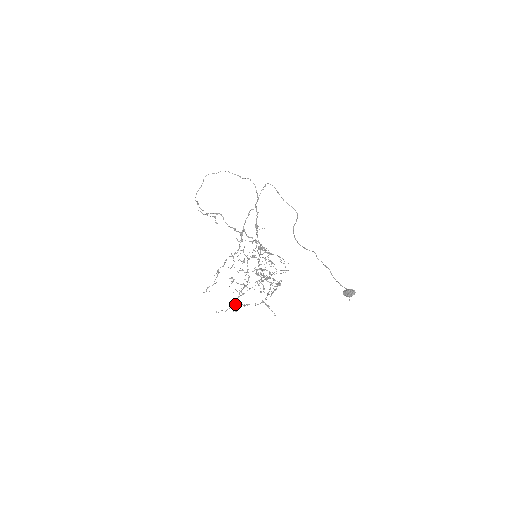
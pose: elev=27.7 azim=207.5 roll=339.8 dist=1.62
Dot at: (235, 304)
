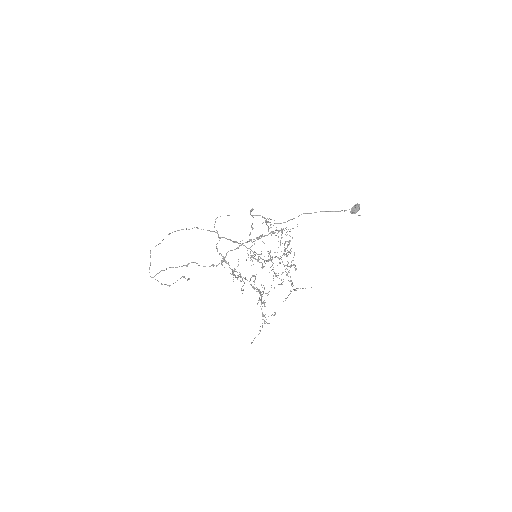
Dot at: (264, 320)
